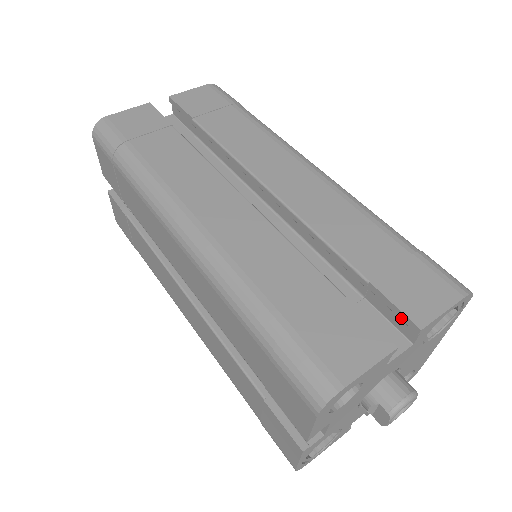
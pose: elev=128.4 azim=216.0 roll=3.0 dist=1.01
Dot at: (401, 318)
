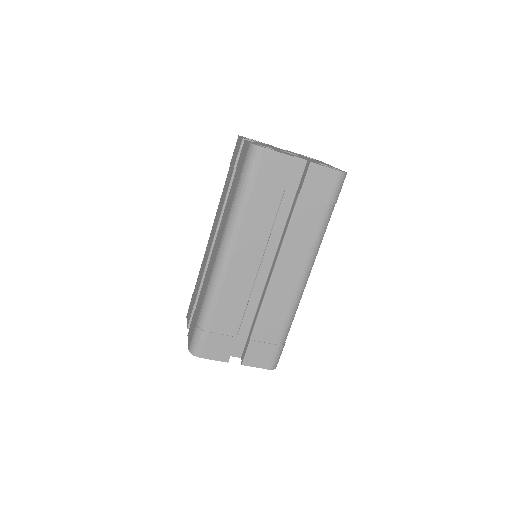
Dot at: (244, 355)
